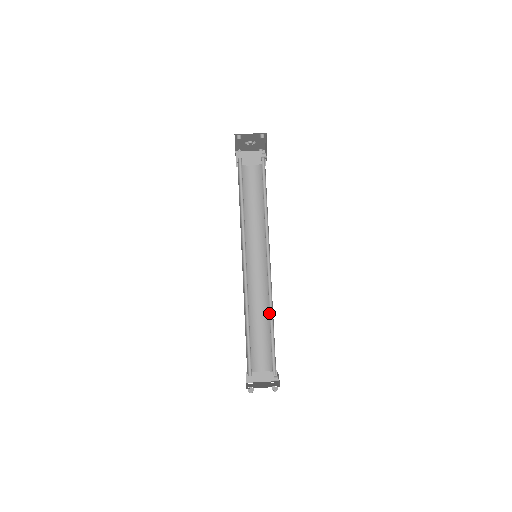
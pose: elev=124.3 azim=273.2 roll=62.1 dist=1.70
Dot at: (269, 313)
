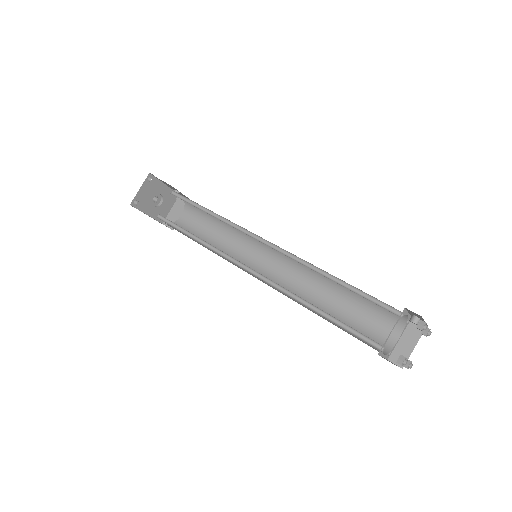
Dot at: occluded
